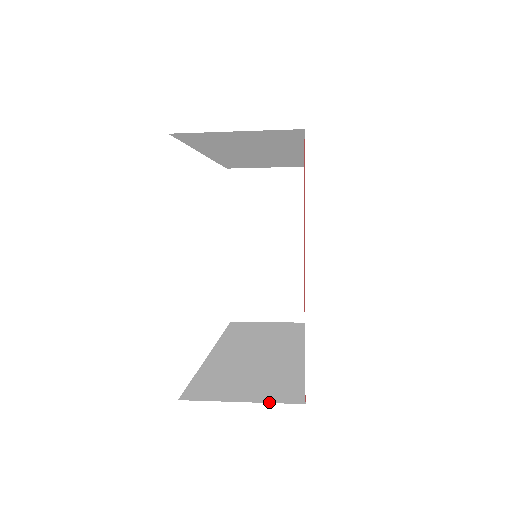
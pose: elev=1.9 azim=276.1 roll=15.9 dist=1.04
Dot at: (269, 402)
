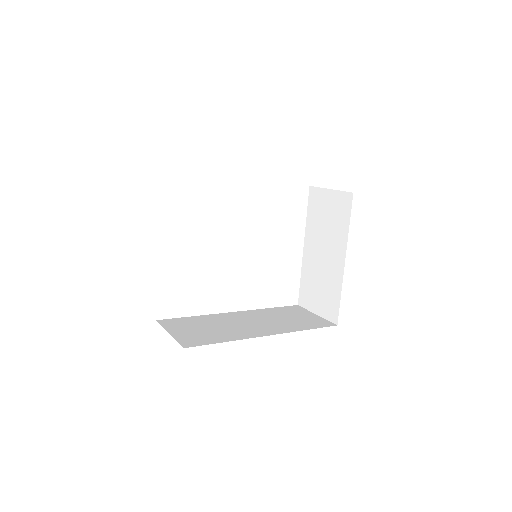
Dot at: (176, 339)
